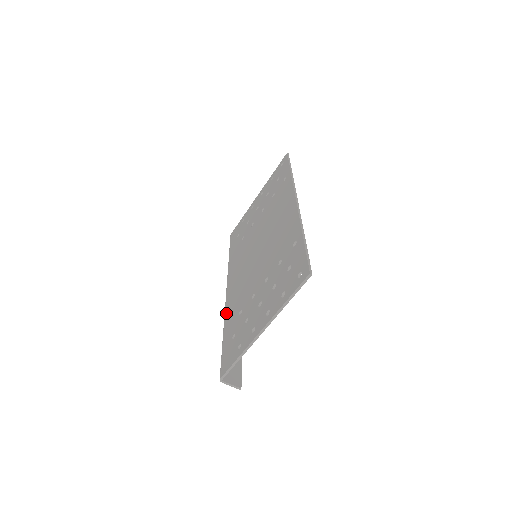
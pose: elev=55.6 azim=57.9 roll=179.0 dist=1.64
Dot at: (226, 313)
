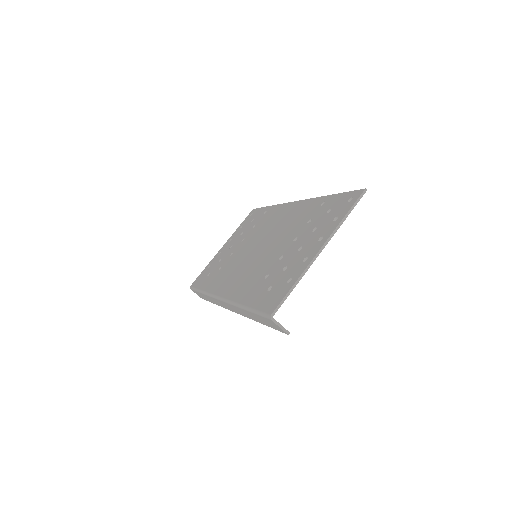
Dot at: (236, 298)
